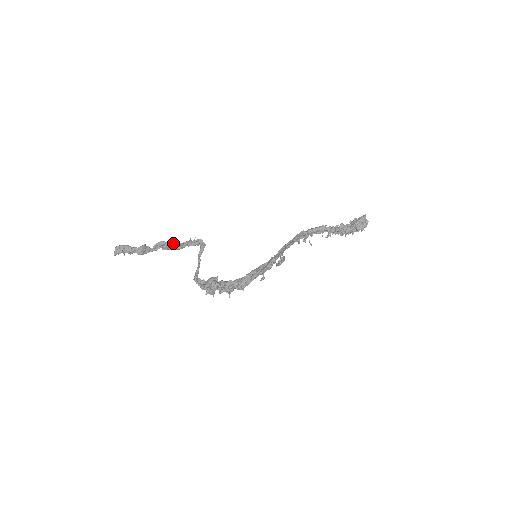
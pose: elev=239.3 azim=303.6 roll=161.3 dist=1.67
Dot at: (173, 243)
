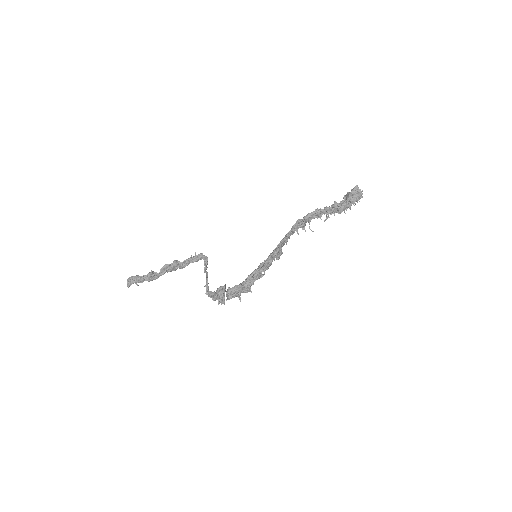
Dot at: (174, 263)
